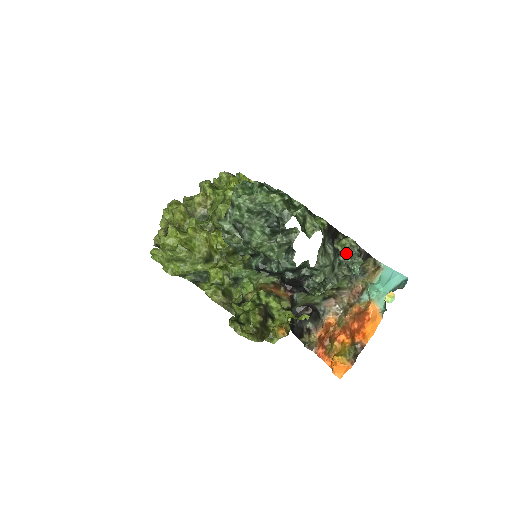
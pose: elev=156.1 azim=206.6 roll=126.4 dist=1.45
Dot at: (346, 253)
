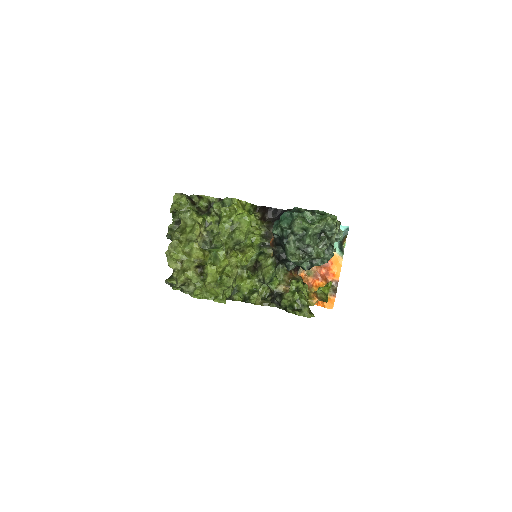
Dot at: occluded
